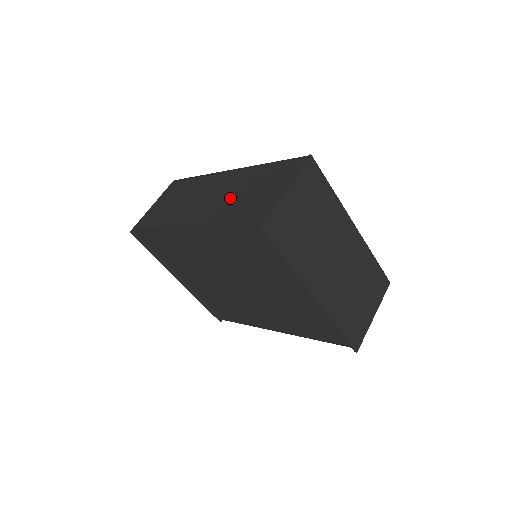
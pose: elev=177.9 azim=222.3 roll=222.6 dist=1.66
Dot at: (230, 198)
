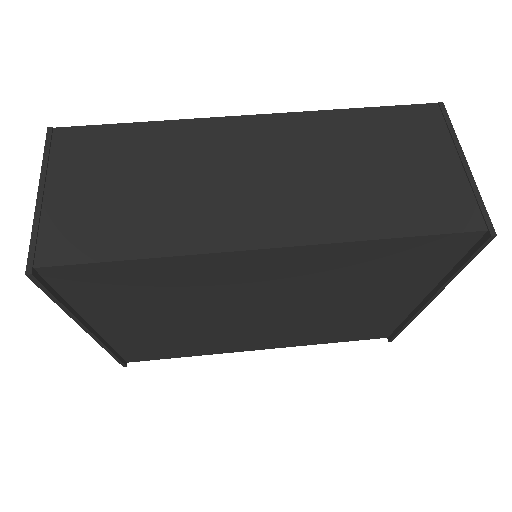
Dot at: (332, 177)
